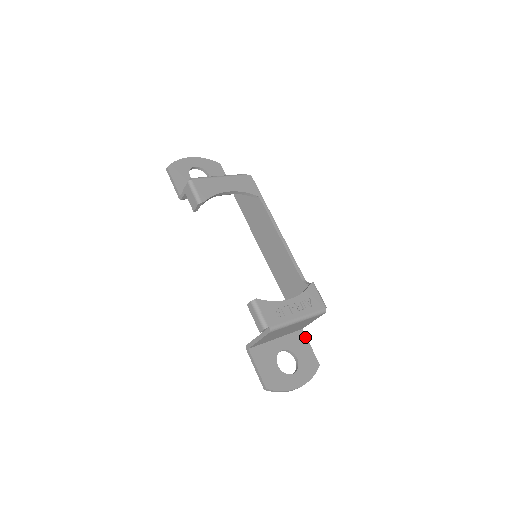
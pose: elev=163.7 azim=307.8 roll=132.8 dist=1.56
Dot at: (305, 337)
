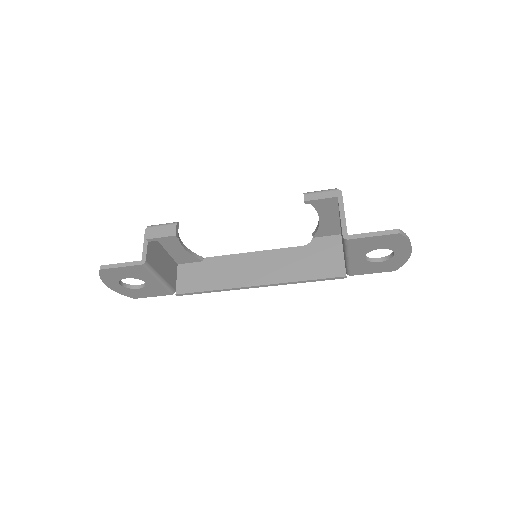
Dot at: occluded
